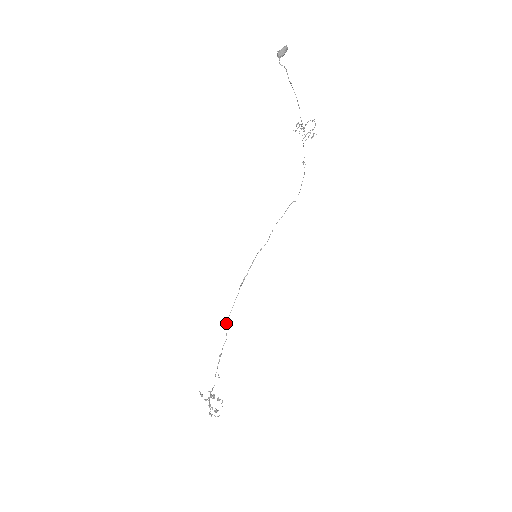
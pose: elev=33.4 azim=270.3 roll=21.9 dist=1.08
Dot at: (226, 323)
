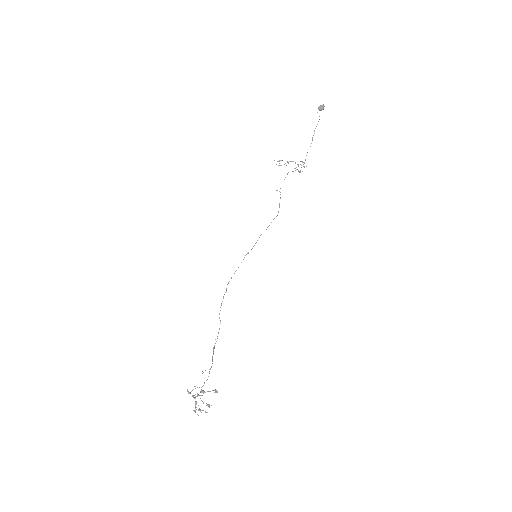
Dot at: (219, 317)
